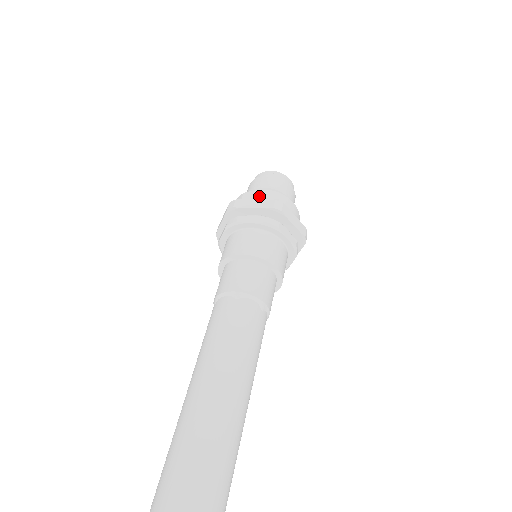
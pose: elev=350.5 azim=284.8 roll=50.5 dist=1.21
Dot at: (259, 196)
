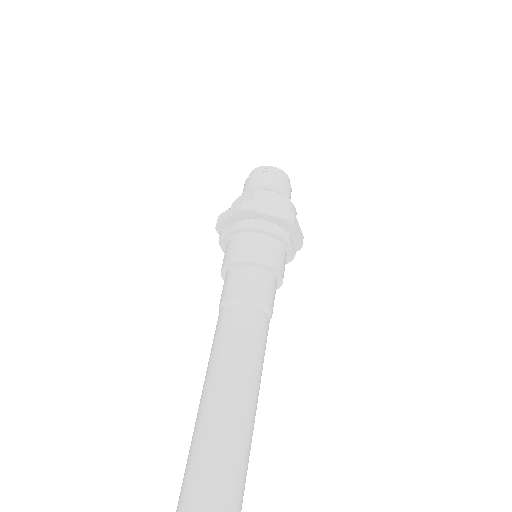
Dot at: (241, 201)
